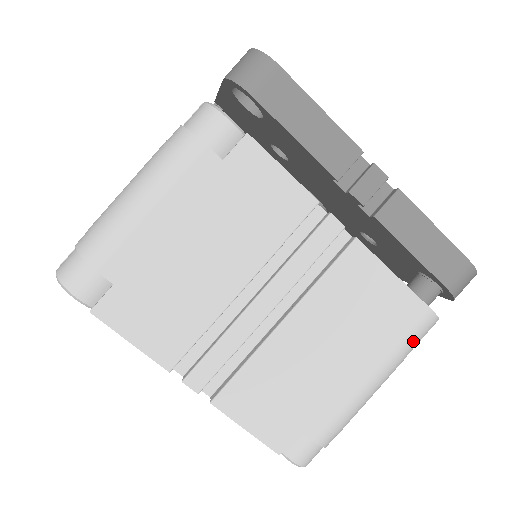
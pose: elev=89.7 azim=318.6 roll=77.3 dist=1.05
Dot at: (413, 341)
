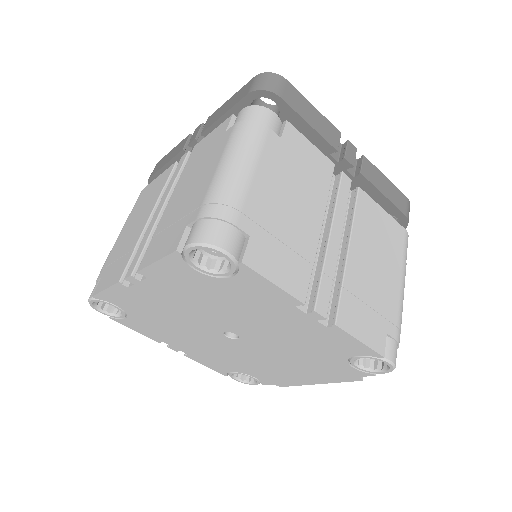
Dot at: (406, 253)
